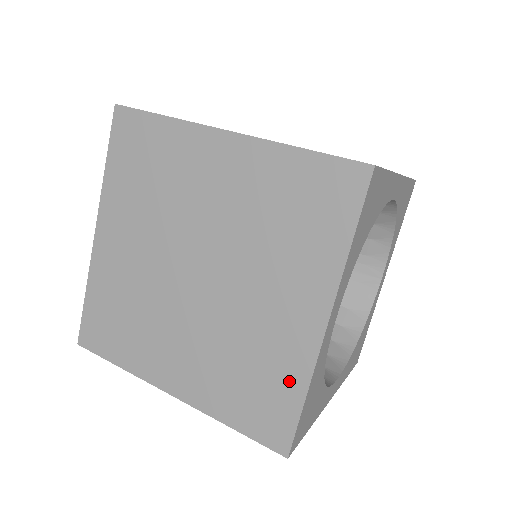
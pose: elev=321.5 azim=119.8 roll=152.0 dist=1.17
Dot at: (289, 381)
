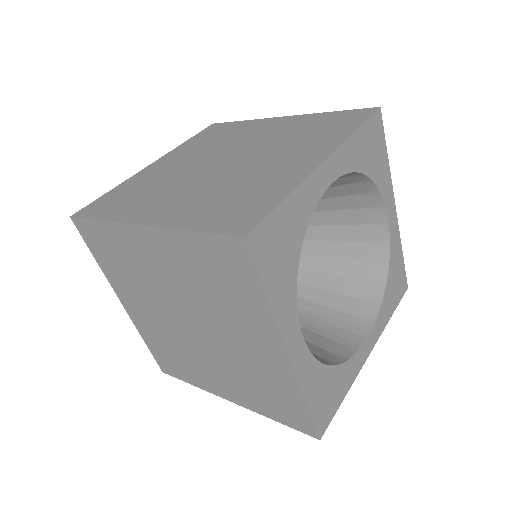
Dot at: (275, 191)
